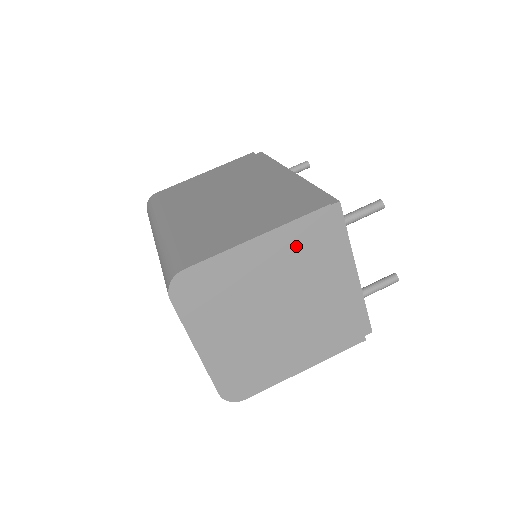
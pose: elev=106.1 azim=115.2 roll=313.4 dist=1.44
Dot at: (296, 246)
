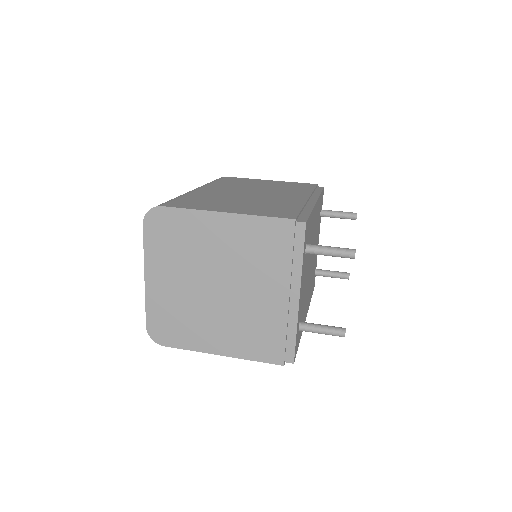
Dot at: (253, 239)
